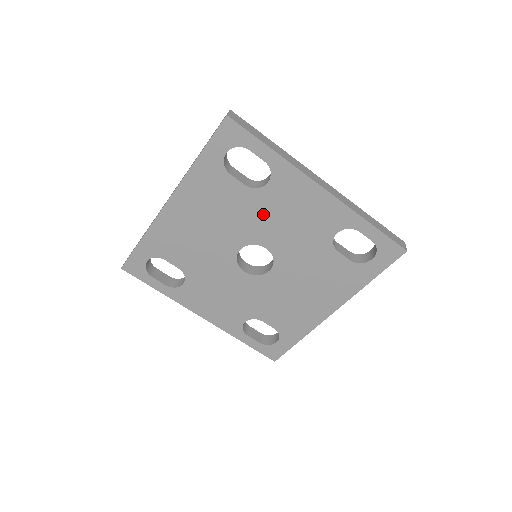
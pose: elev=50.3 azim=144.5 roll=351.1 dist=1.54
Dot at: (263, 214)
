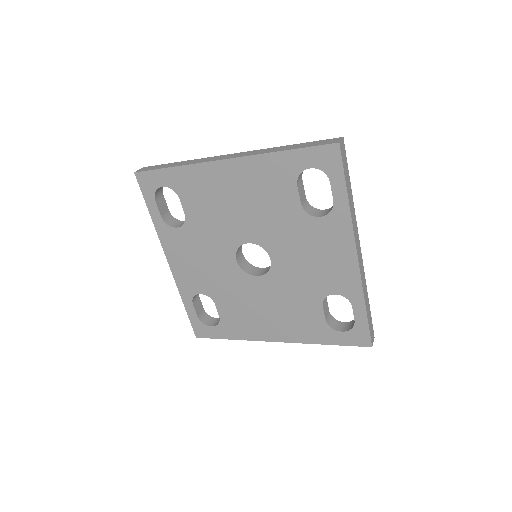
Dot at: (293, 235)
